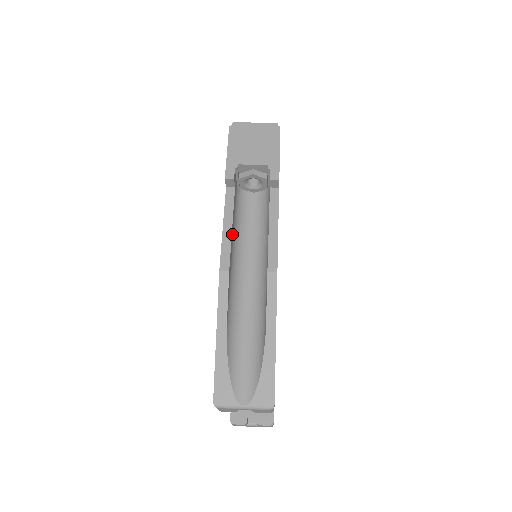
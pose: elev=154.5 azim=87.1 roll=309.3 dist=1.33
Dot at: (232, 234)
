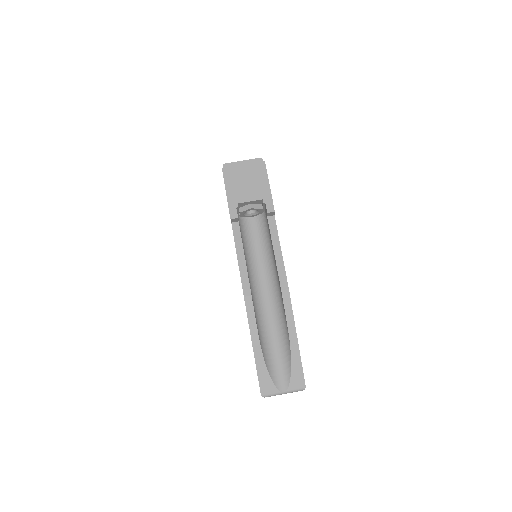
Dot at: (245, 262)
